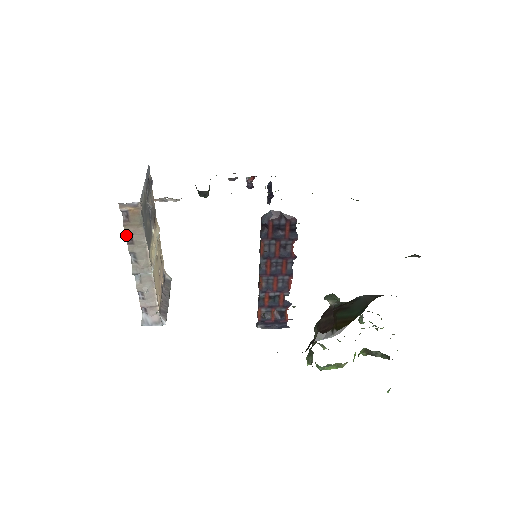
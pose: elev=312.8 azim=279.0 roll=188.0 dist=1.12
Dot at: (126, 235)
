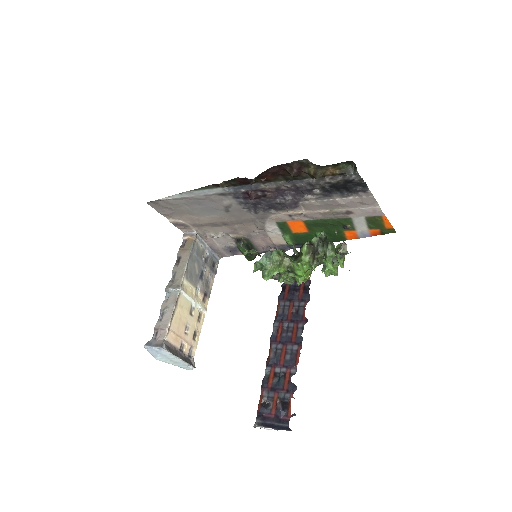
Dot at: (177, 259)
